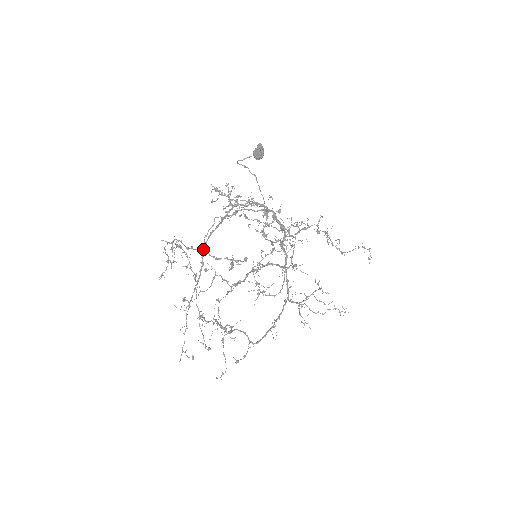
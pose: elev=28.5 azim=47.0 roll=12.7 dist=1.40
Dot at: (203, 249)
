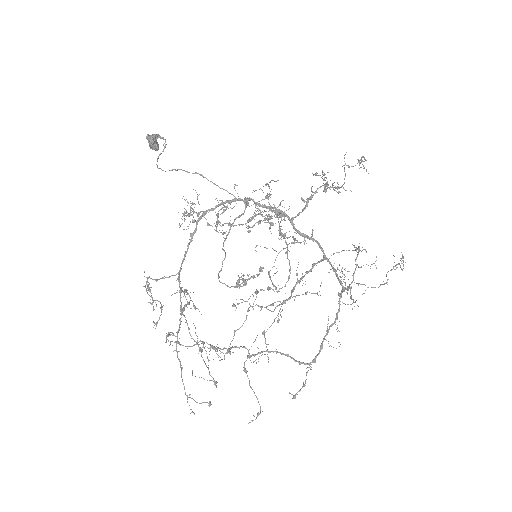
Dot at: (178, 274)
